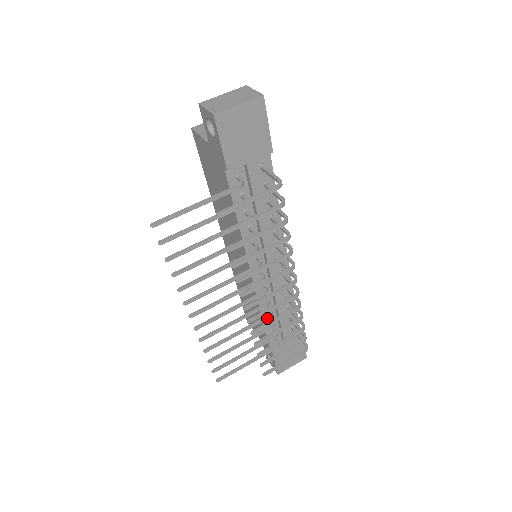
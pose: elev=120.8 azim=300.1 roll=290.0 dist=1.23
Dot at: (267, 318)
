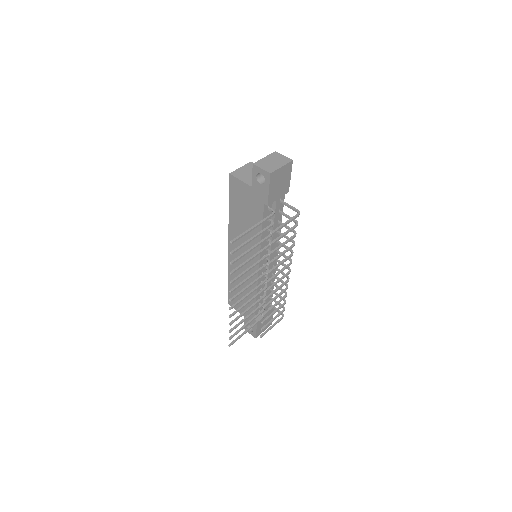
Dot at: (264, 297)
